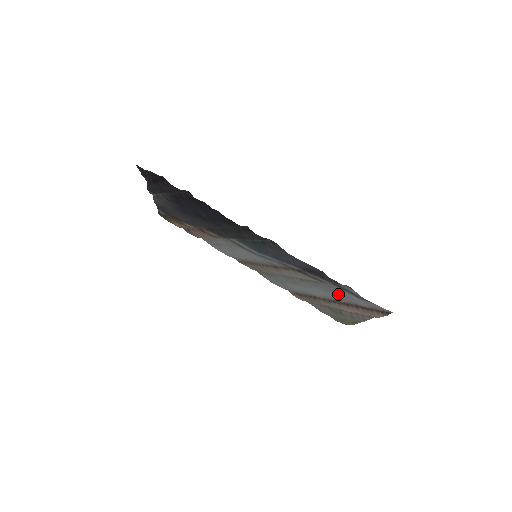
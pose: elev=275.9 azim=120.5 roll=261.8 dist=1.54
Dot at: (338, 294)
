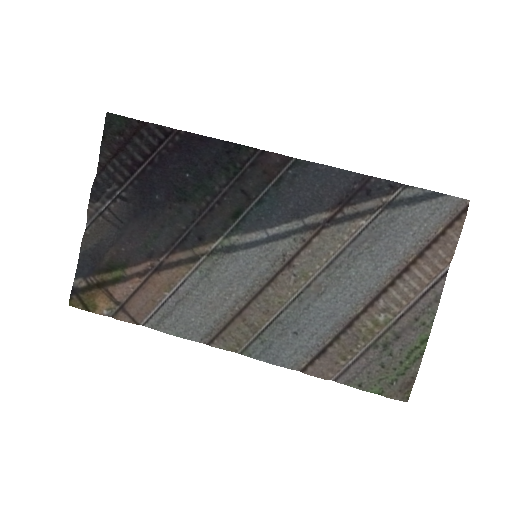
Dot at: (392, 230)
